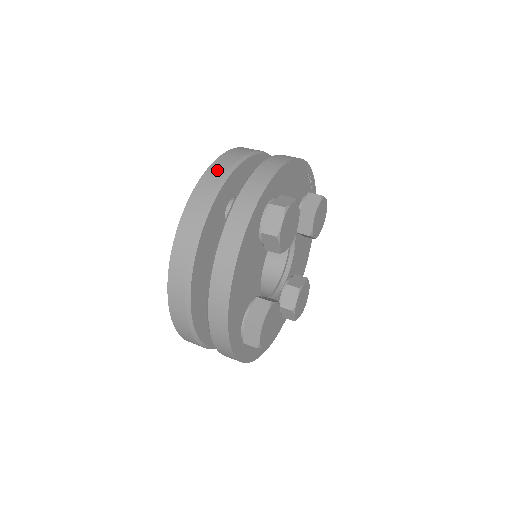
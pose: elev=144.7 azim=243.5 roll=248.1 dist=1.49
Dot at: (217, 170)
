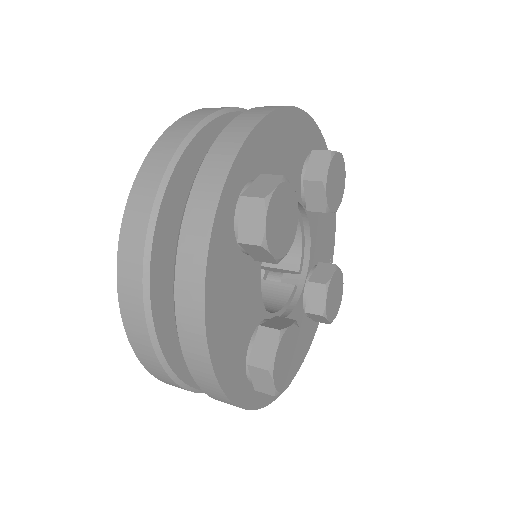
Dot at: occluded
